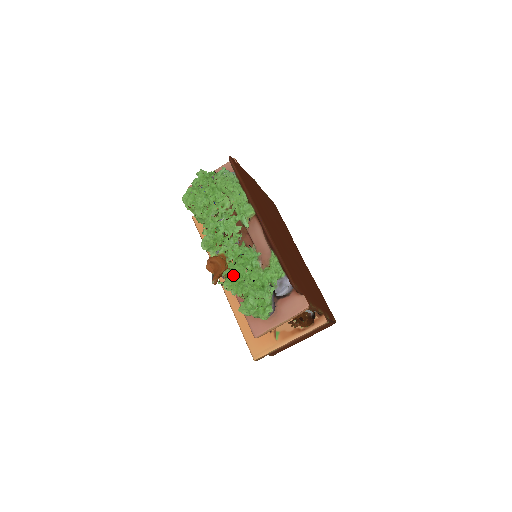
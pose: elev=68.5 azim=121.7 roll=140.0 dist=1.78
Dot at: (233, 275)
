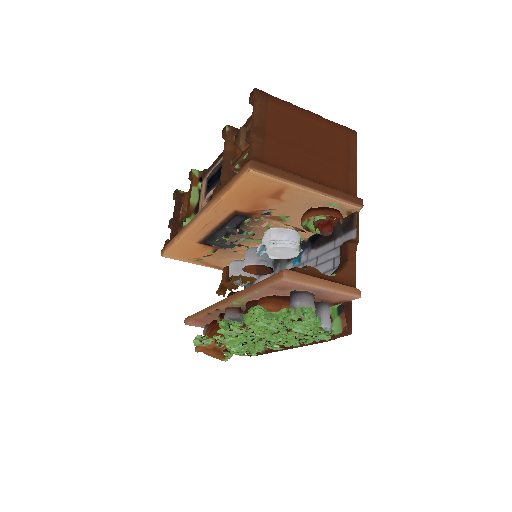
Dot at: occluded
